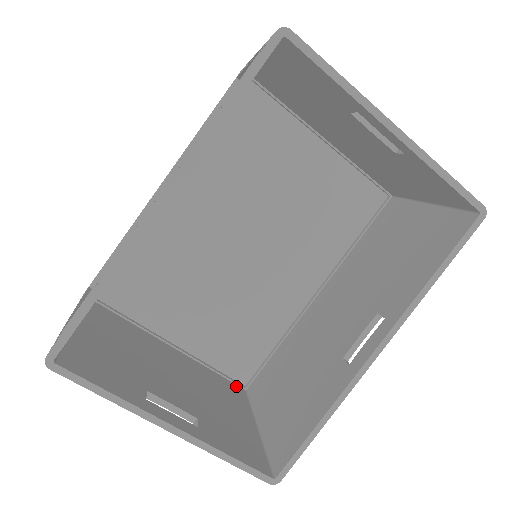
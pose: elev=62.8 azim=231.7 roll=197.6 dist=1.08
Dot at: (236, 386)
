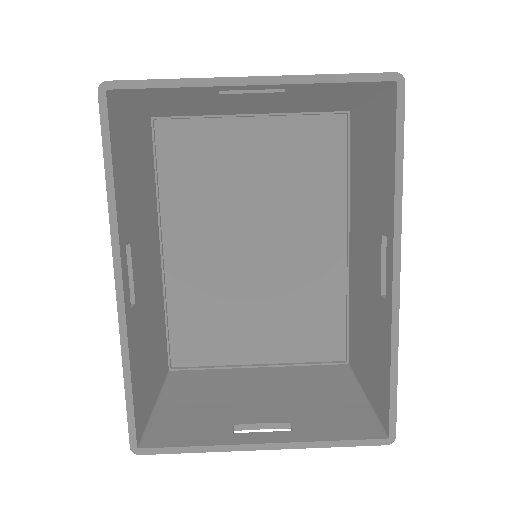
Dot at: (336, 366)
